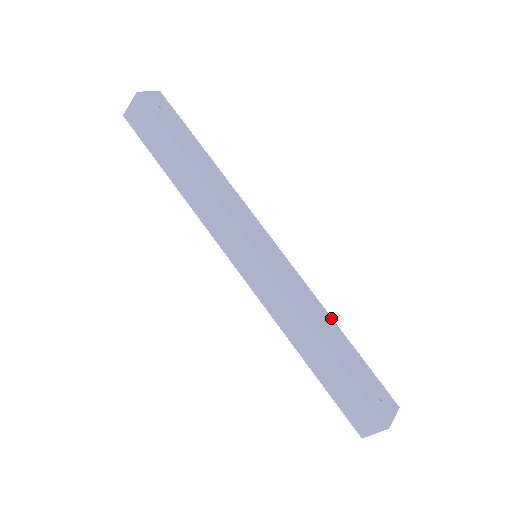
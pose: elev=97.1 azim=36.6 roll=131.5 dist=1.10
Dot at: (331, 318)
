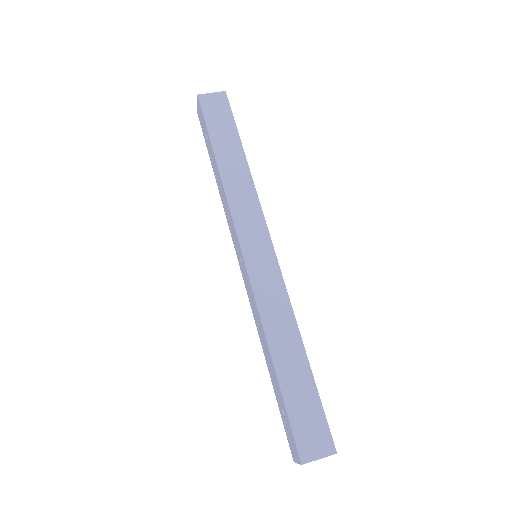
Dot at: occluded
